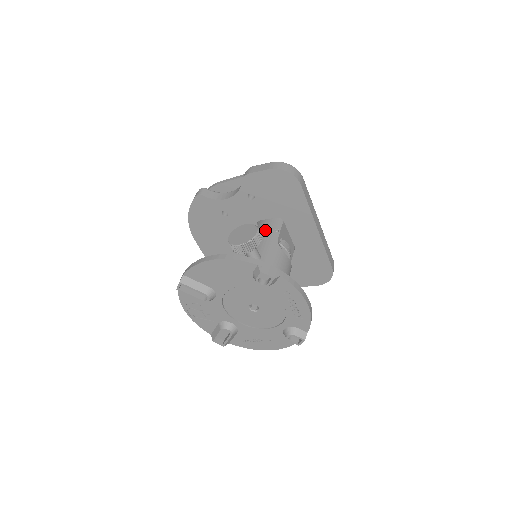
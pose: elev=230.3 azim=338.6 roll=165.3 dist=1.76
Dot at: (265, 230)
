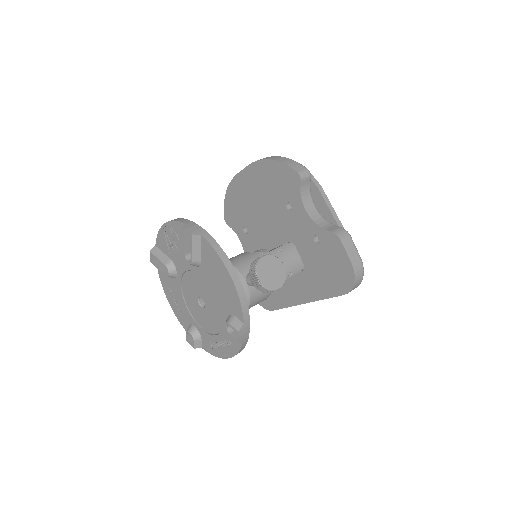
Dot at: (286, 263)
